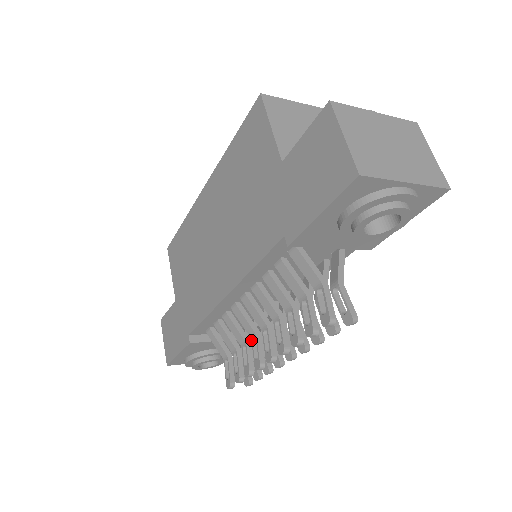
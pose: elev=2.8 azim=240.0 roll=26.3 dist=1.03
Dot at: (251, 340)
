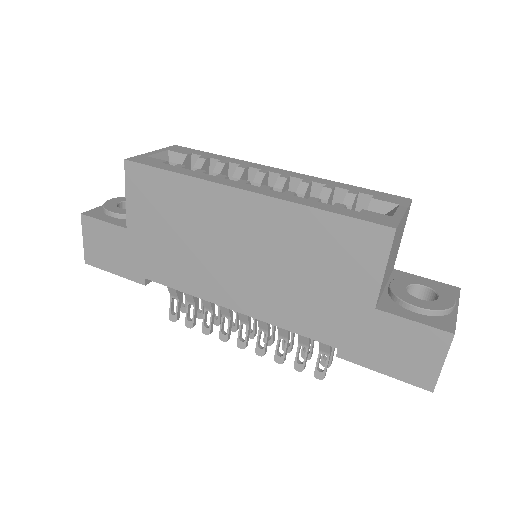
Dot at: (222, 316)
